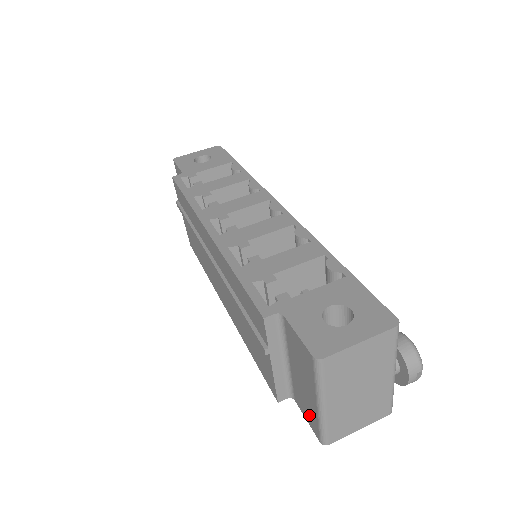
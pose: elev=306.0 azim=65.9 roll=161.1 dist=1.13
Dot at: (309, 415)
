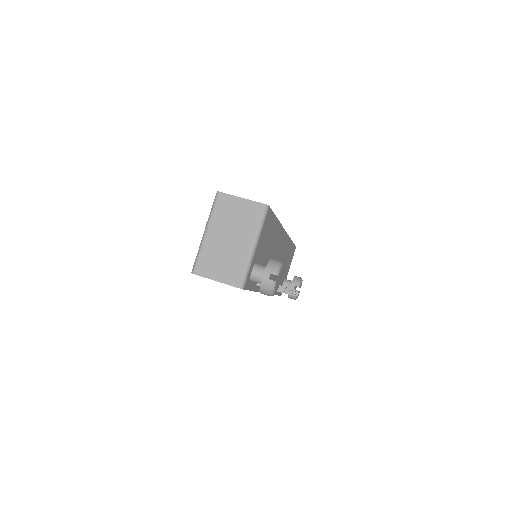
Dot at: occluded
